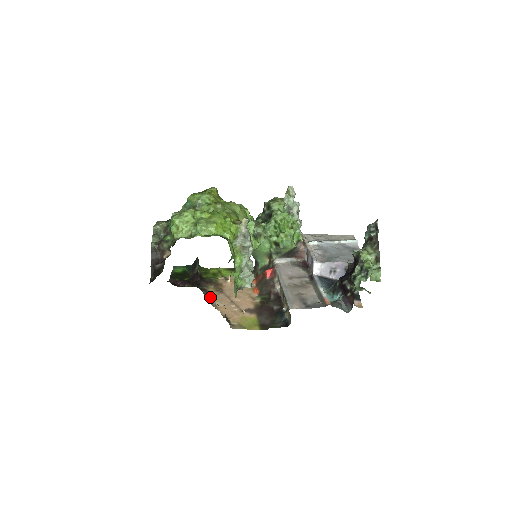
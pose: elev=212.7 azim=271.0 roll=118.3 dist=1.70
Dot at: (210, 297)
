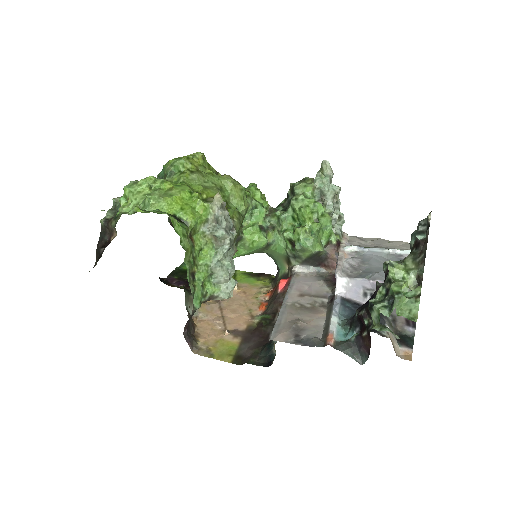
Dot at: occluded
